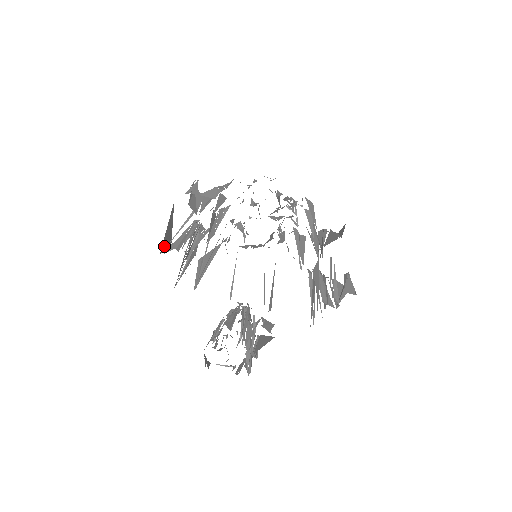
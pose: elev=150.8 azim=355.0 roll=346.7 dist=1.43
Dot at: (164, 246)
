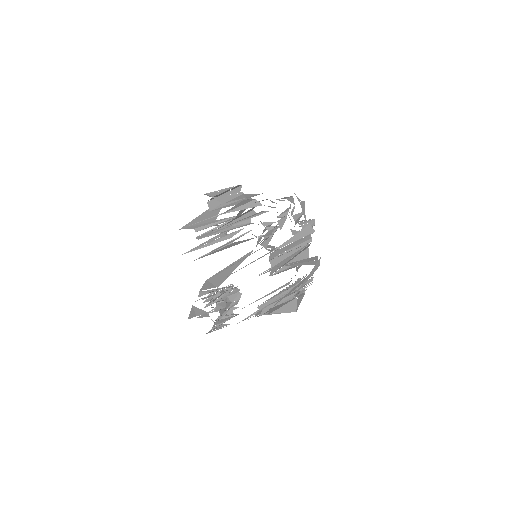
Dot at: (193, 225)
